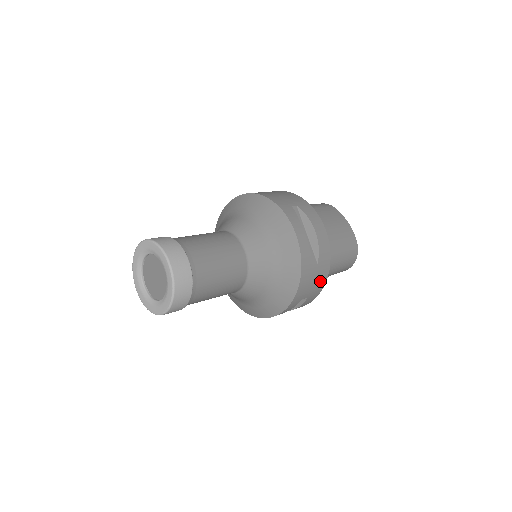
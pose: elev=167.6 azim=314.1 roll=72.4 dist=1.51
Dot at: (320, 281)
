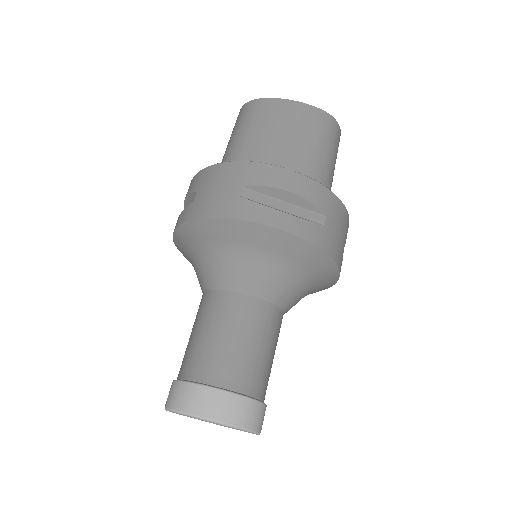
Dot at: (342, 219)
